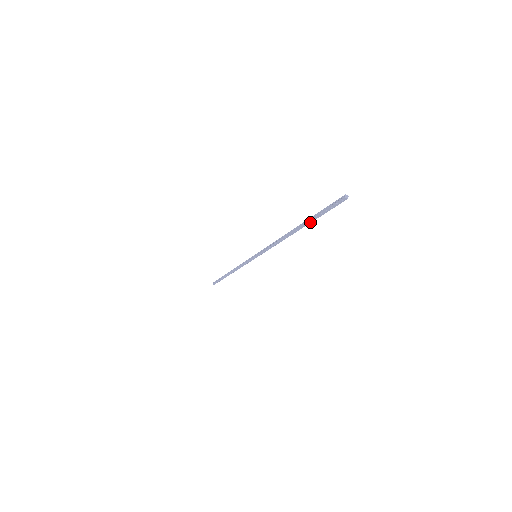
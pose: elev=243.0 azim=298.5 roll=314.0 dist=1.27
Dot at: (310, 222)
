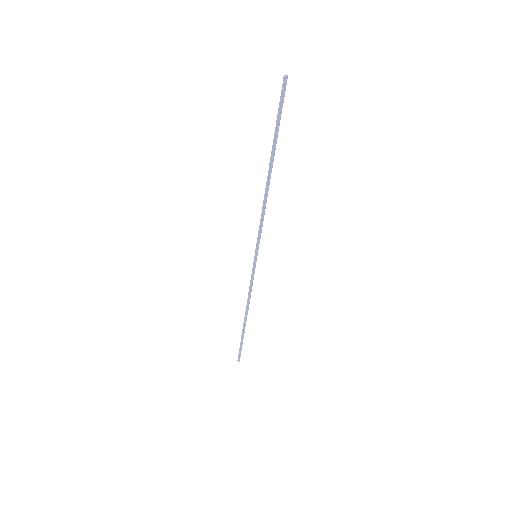
Dot at: (275, 143)
